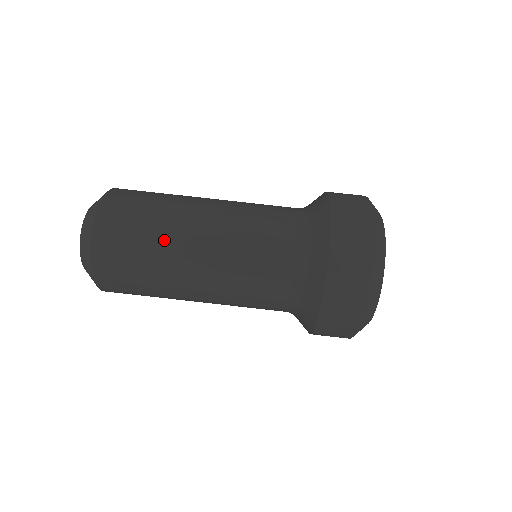
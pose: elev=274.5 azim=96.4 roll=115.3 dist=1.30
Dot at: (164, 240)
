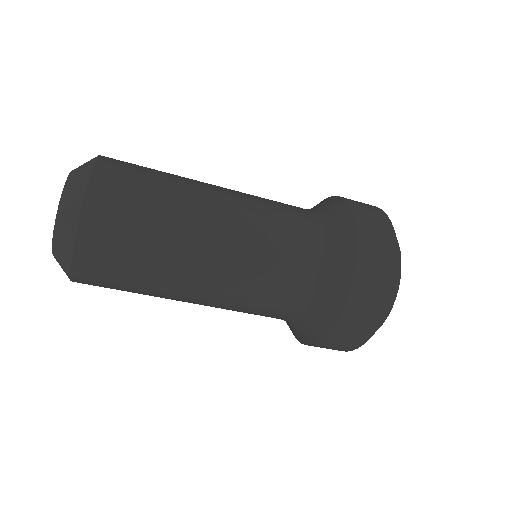
Dot at: occluded
